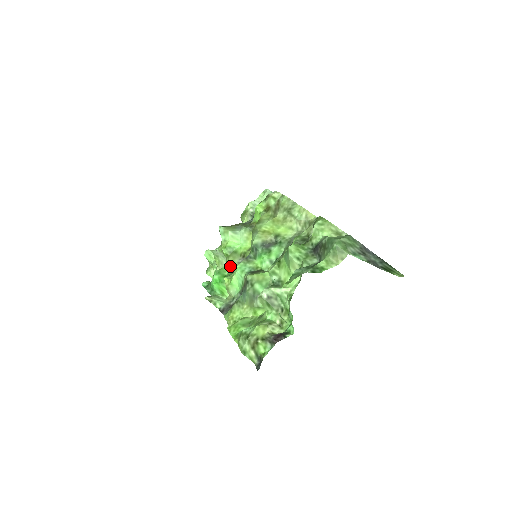
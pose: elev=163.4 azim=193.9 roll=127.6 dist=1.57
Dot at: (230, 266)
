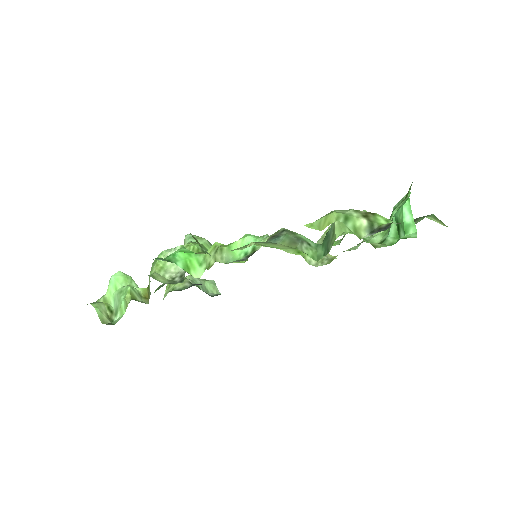
Dot at: occluded
